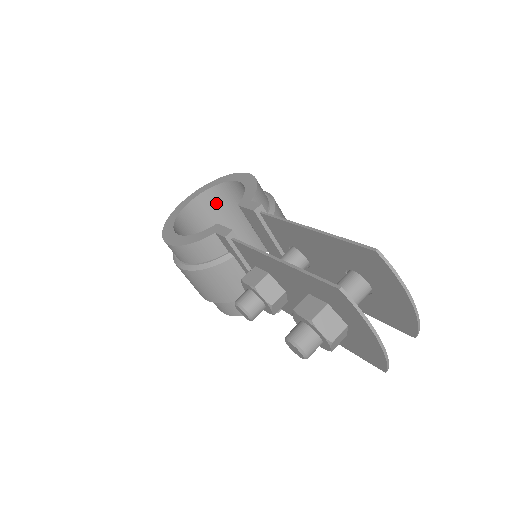
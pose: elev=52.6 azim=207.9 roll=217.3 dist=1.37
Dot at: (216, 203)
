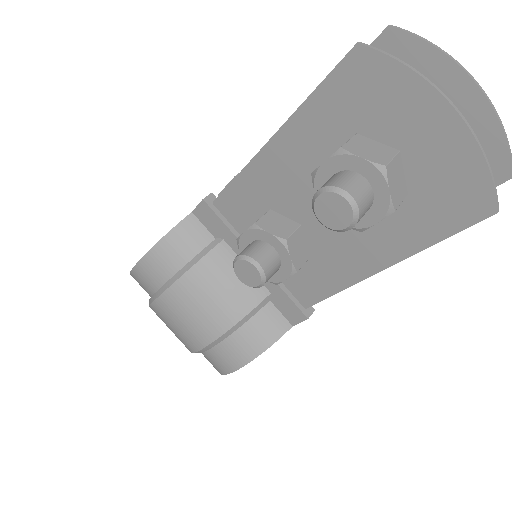
Dot at: occluded
